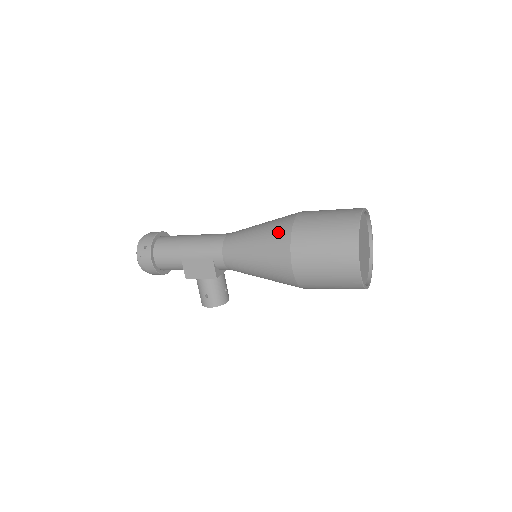
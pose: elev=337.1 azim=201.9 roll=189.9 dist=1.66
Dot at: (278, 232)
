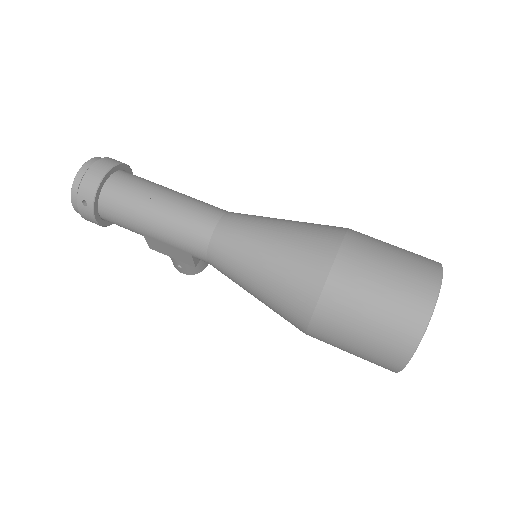
Dot at: (297, 287)
